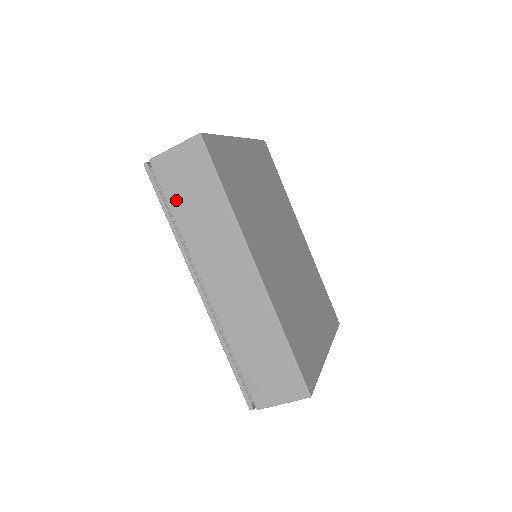
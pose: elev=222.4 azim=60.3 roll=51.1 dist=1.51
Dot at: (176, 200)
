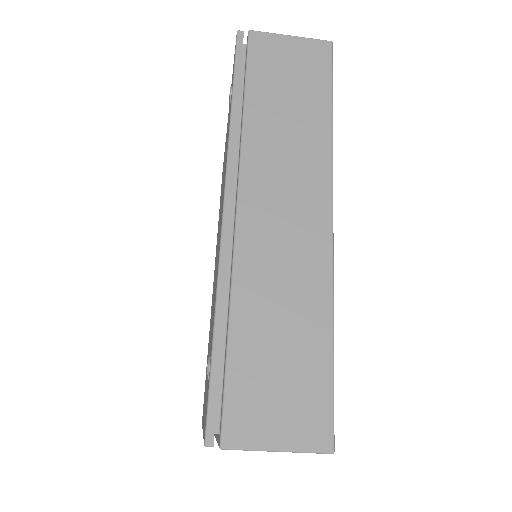
Dot at: (260, 85)
